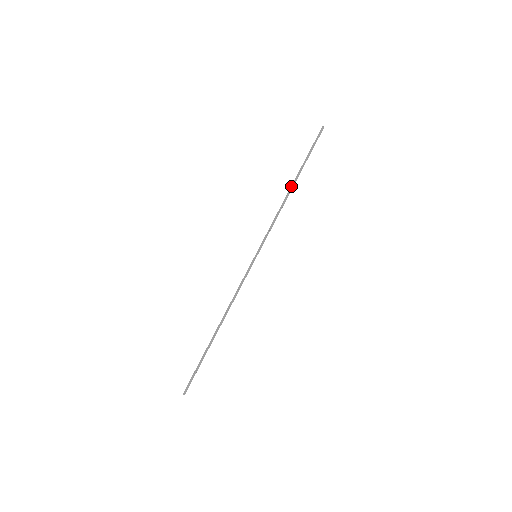
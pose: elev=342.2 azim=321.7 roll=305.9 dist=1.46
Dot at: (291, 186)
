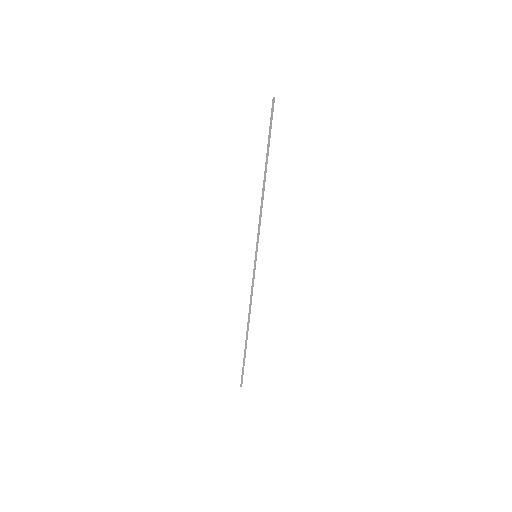
Dot at: (264, 176)
